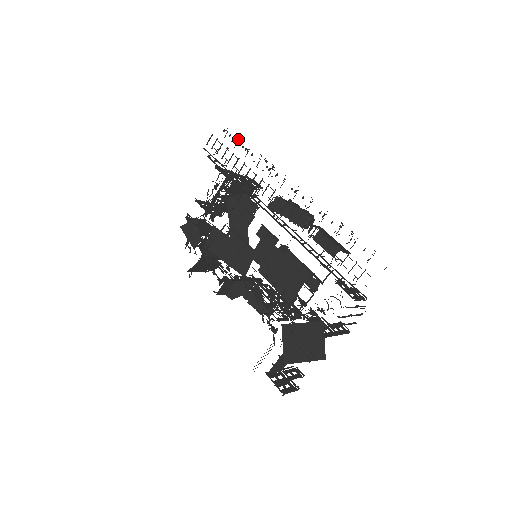
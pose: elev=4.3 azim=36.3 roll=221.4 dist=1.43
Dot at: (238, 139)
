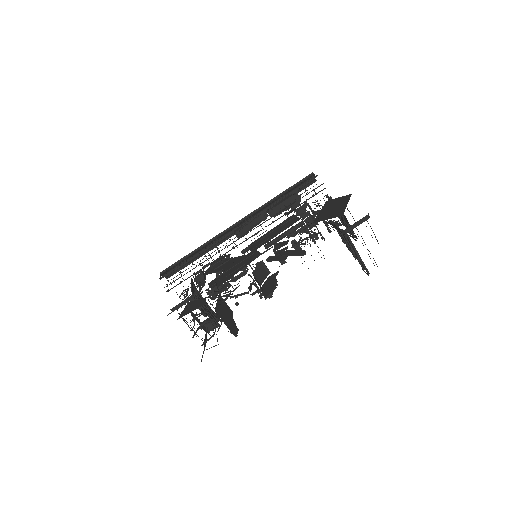
Dot at: (181, 272)
